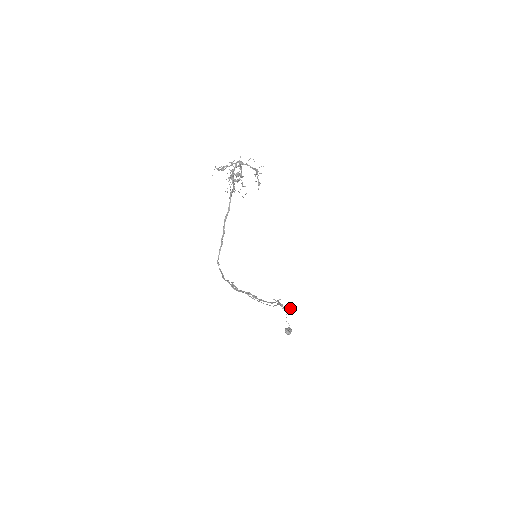
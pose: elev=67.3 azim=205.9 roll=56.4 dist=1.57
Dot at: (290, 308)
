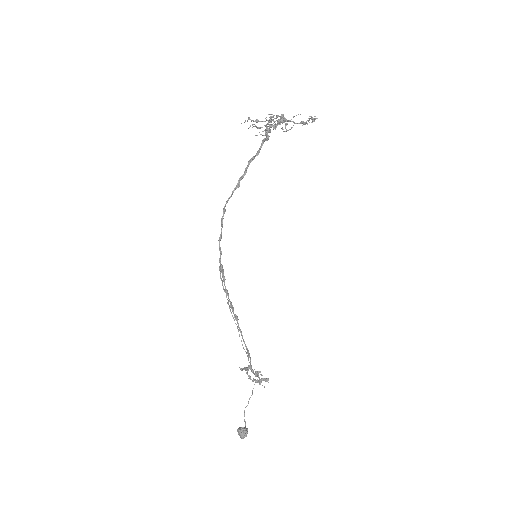
Dot at: (260, 384)
